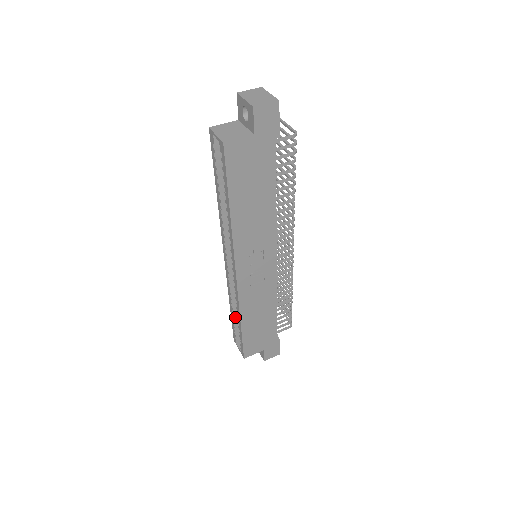
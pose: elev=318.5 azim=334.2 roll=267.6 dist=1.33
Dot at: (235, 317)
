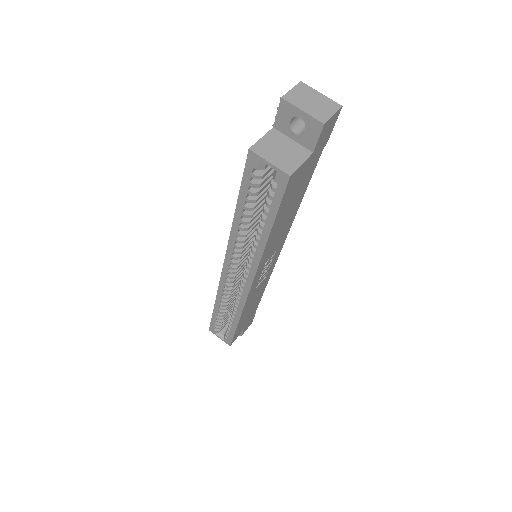
Dot at: (221, 314)
